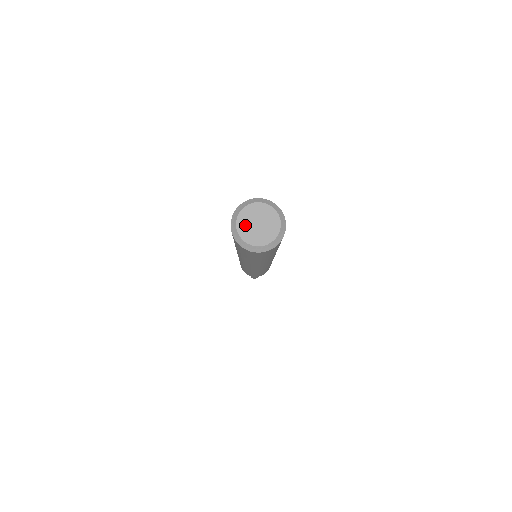
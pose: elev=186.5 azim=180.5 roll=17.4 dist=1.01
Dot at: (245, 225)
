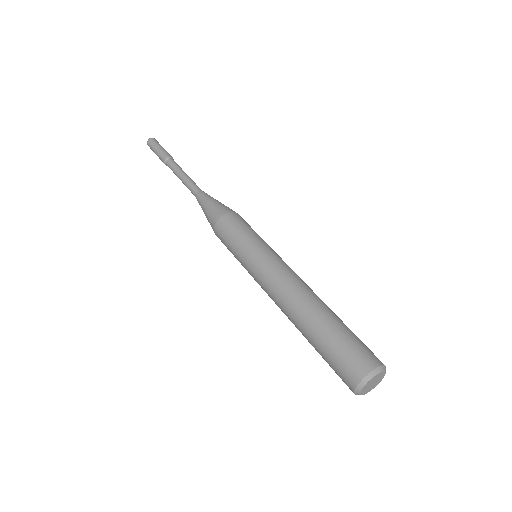
Dot at: (366, 388)
